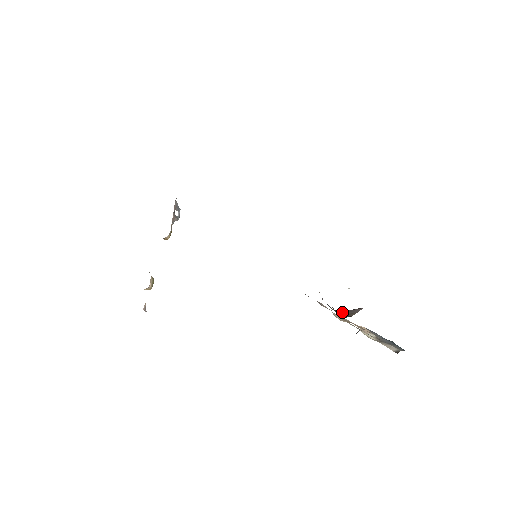
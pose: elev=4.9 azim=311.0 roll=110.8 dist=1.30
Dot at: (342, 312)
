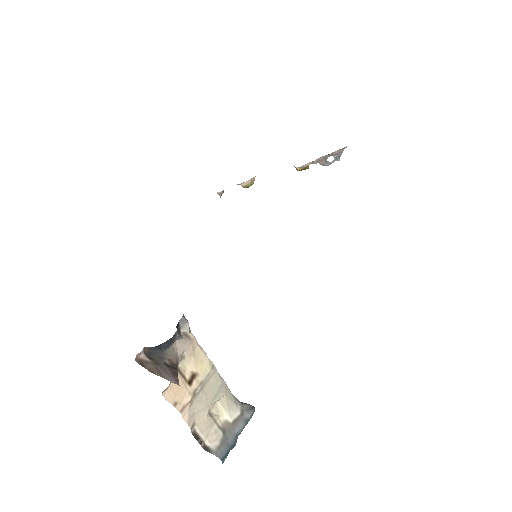
Dot at: (162, 362)
